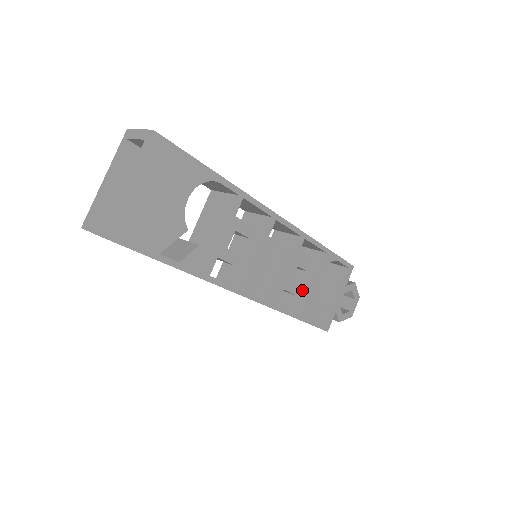
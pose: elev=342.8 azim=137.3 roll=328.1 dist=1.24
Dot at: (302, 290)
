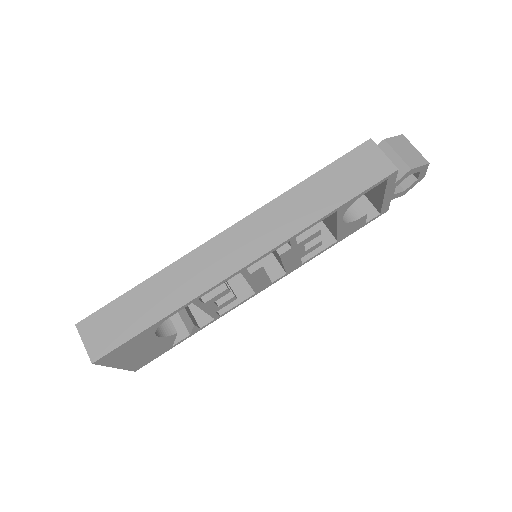
Dot at: (331, 224)
